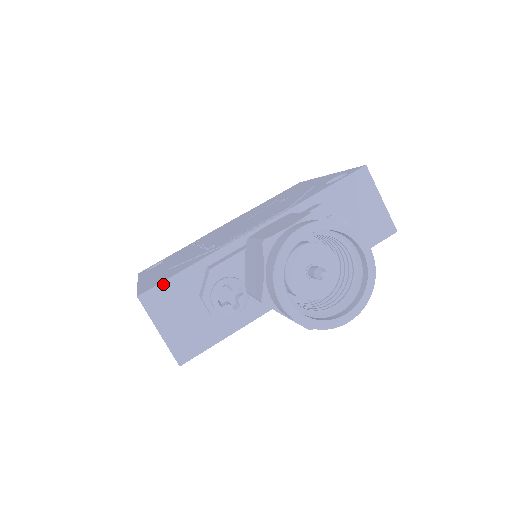
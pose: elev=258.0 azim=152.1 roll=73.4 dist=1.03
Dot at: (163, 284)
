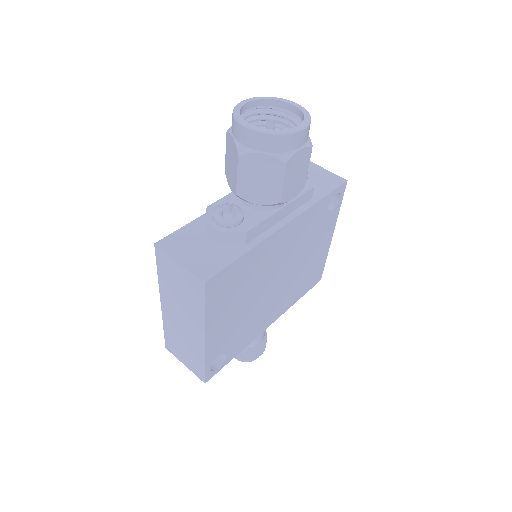
Dot at: (174, 234)
